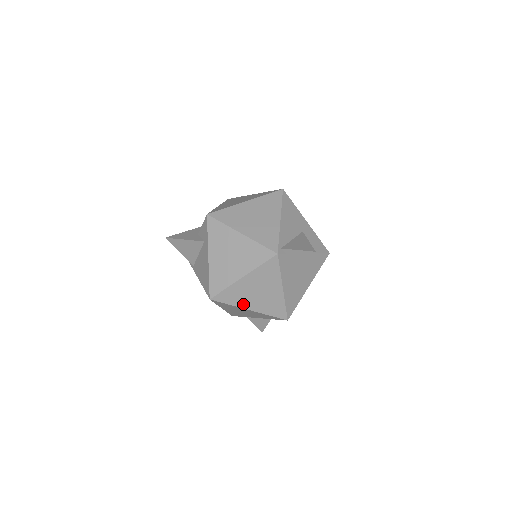
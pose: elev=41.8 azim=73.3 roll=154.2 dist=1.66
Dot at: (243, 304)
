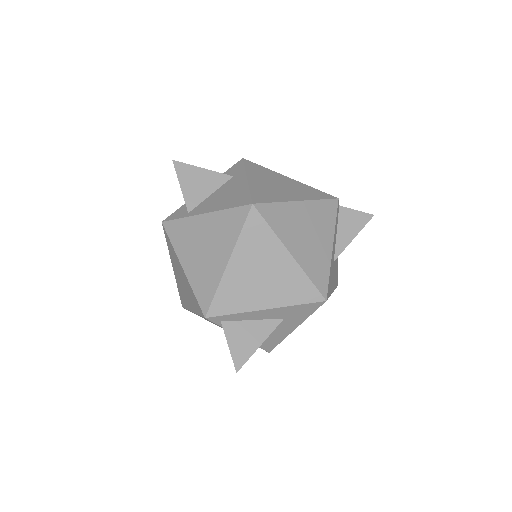
Dot at: (286, 239)
